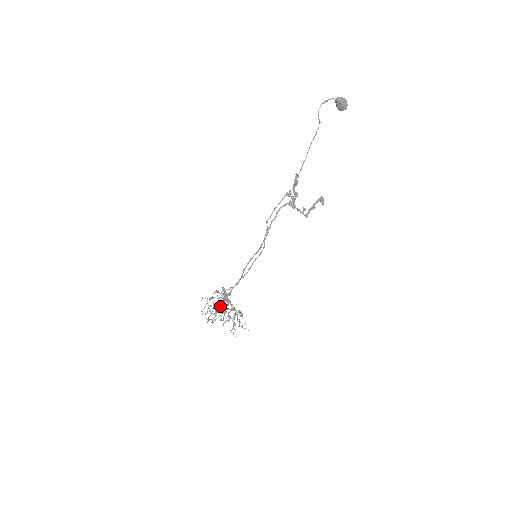
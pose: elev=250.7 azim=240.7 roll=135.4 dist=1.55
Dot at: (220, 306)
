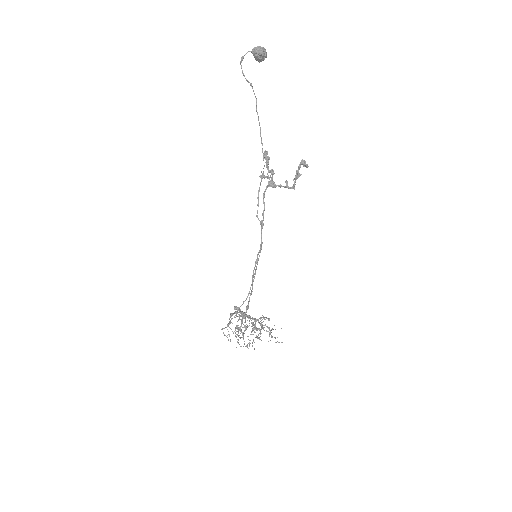
Dot at: (244, 326)
